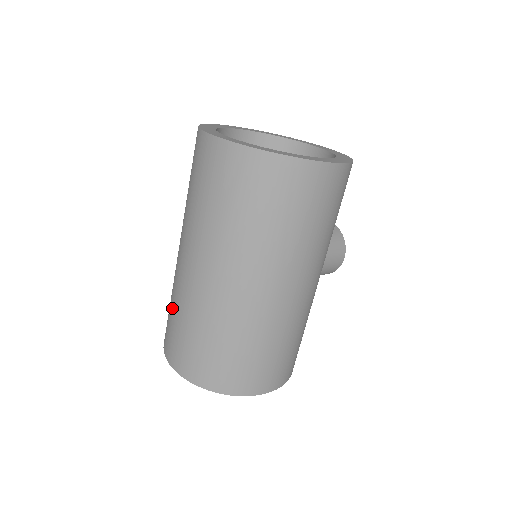
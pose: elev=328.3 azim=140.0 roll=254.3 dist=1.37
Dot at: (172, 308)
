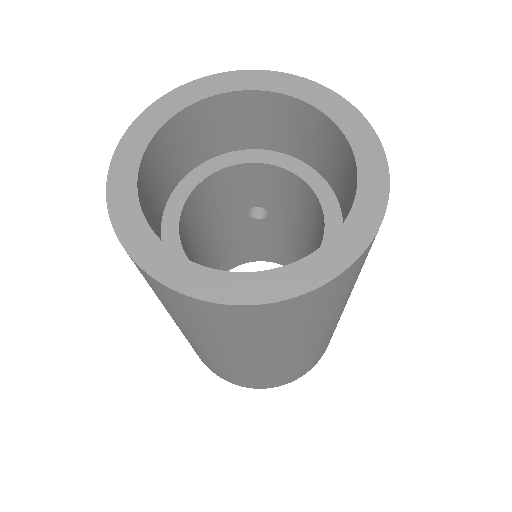
Dot at: (225, 372)
